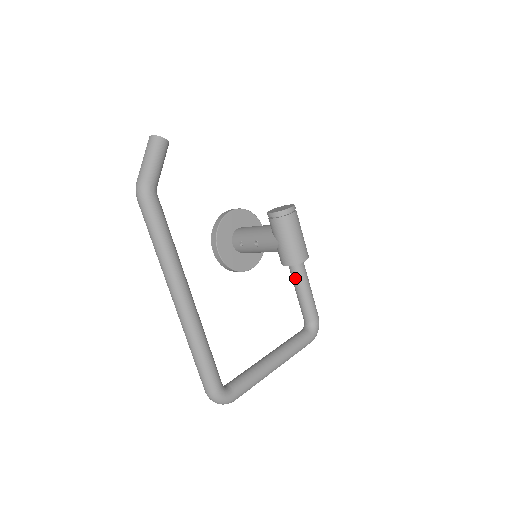
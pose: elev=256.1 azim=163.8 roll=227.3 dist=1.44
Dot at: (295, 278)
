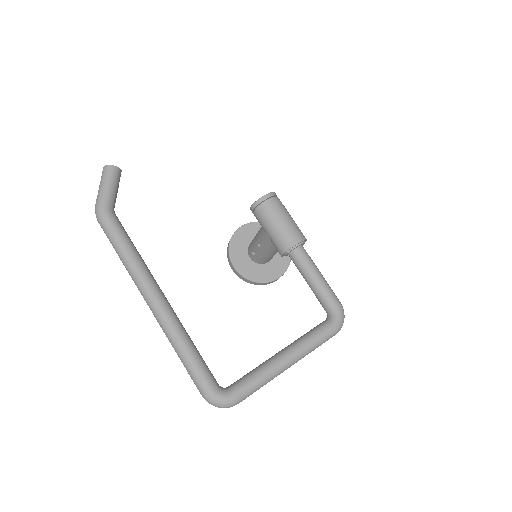
Dot at: (297, 266)
